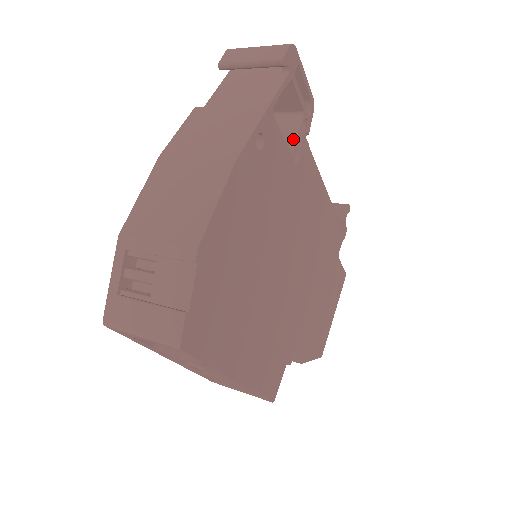
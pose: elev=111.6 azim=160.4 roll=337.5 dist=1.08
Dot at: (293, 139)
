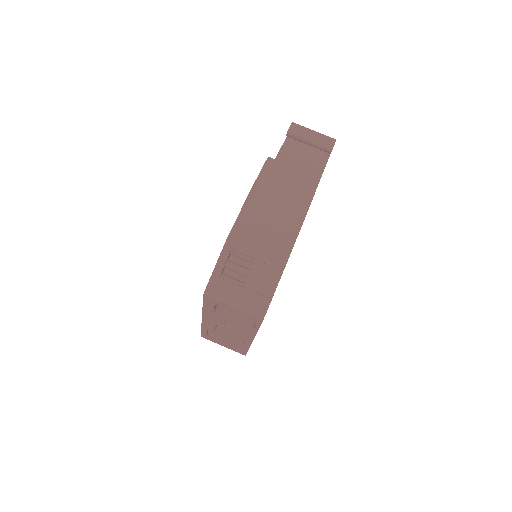
Dot at: occluded
